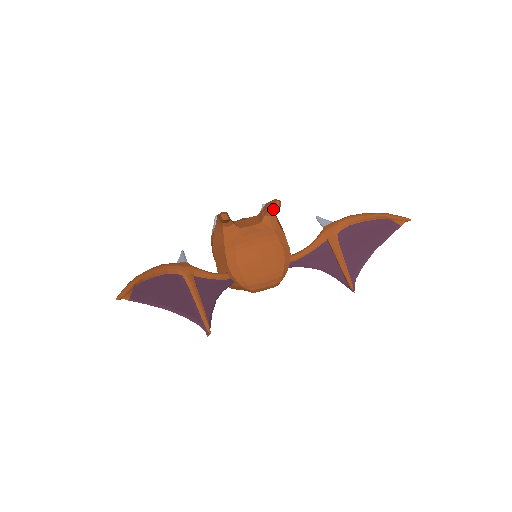
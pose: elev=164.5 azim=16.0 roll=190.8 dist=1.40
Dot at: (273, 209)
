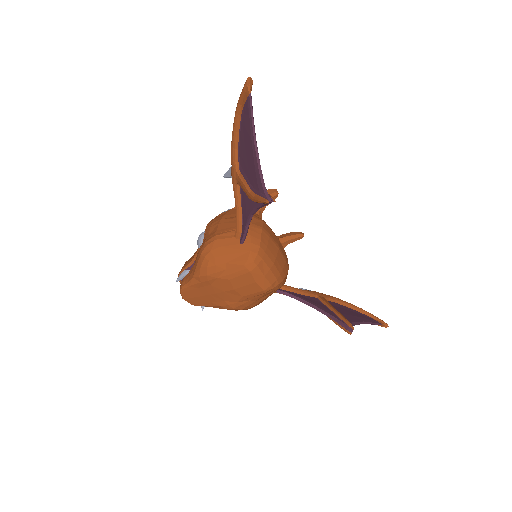
Dot at: (293, 236)
